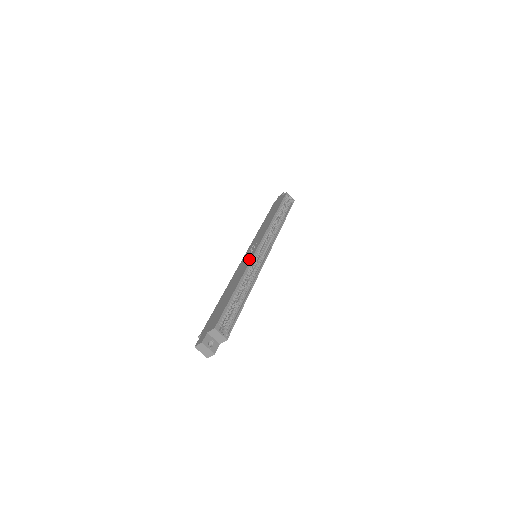
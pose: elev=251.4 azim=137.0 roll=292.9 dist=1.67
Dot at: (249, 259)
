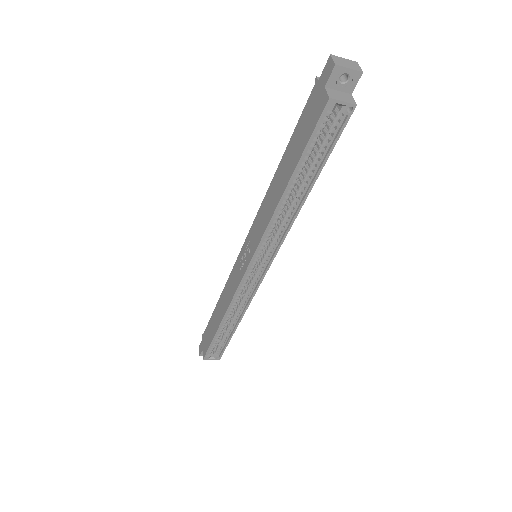
Dot at: (235, 285)
